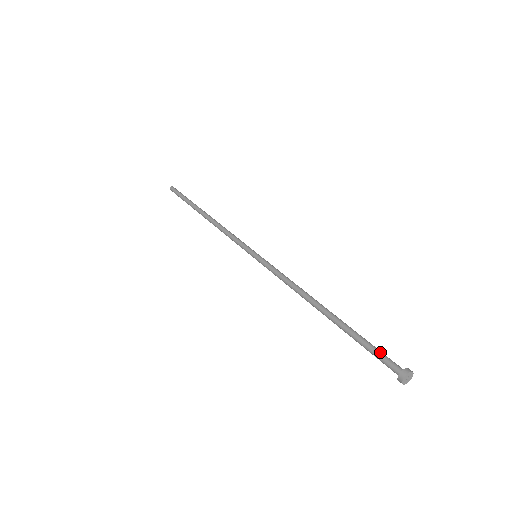
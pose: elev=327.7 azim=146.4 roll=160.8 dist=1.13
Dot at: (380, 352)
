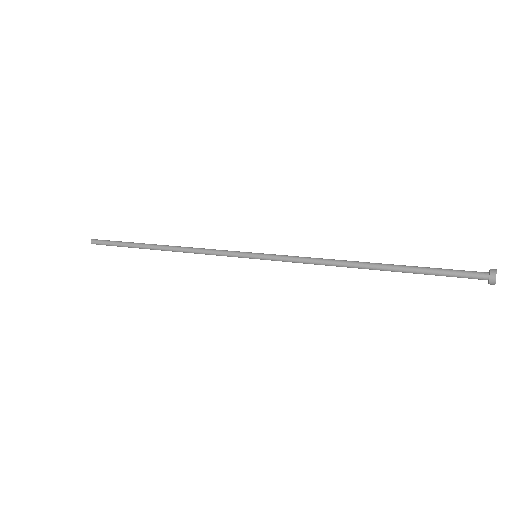
Dot at: (455, 271)
